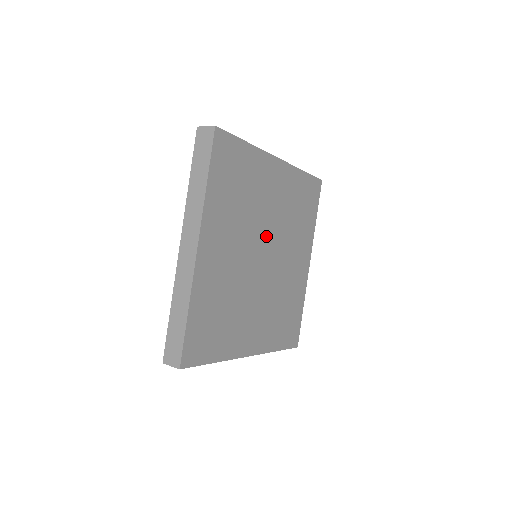
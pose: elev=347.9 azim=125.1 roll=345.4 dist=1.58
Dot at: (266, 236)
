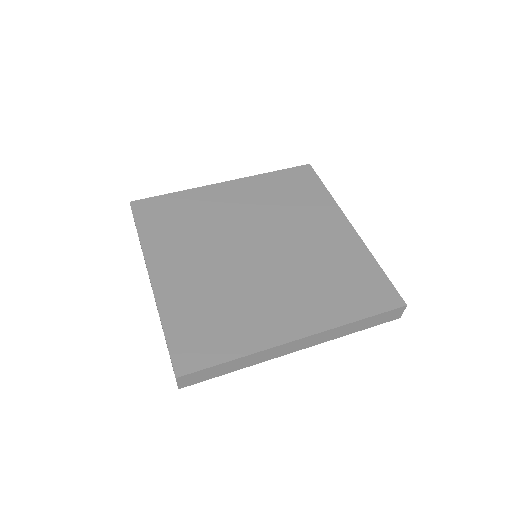
Dot at: (247, 234)
